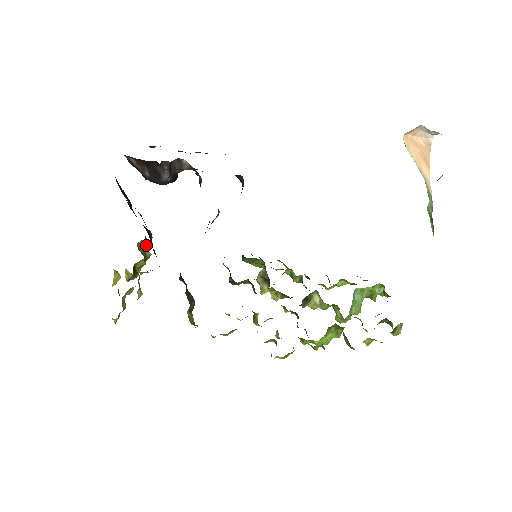
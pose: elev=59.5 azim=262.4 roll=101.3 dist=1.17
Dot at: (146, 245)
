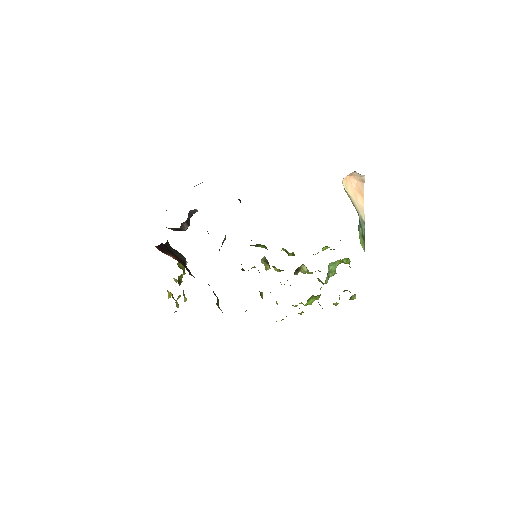
Dot at: occluded
